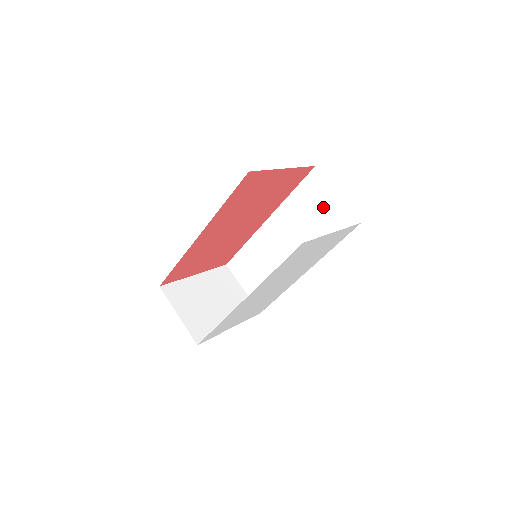
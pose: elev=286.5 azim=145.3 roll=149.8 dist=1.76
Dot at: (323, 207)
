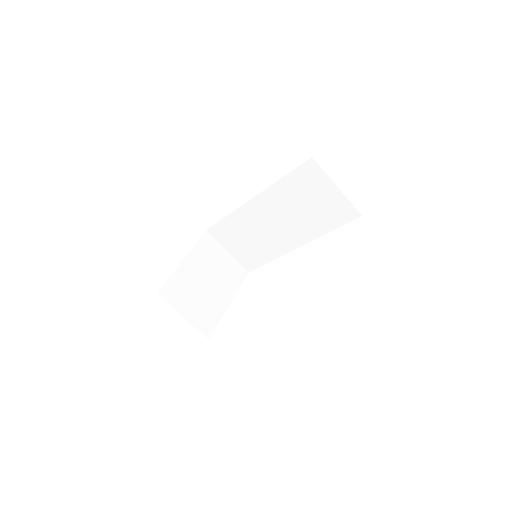
Dot at: (320, 196)
